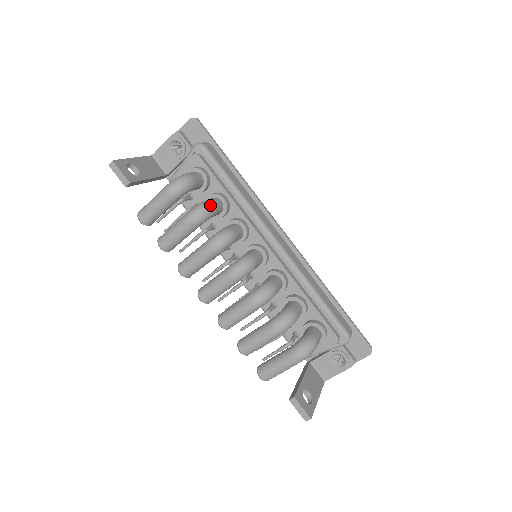
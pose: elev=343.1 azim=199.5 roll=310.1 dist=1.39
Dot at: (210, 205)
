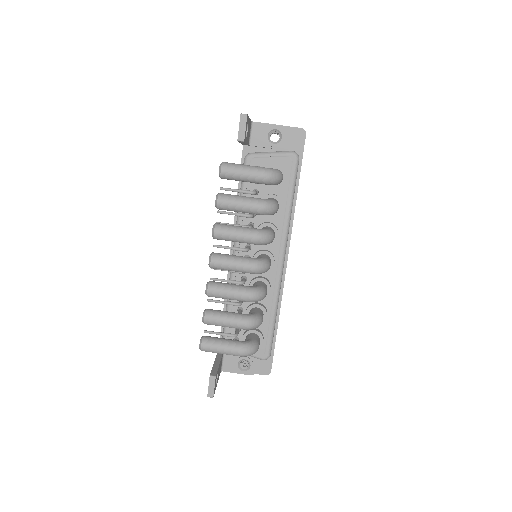
Dot at: (278, 208)
